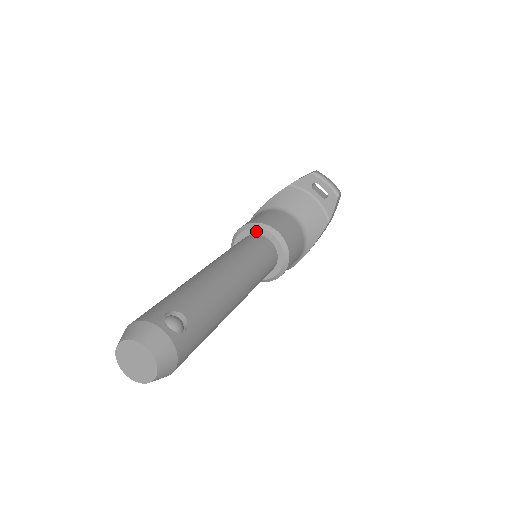
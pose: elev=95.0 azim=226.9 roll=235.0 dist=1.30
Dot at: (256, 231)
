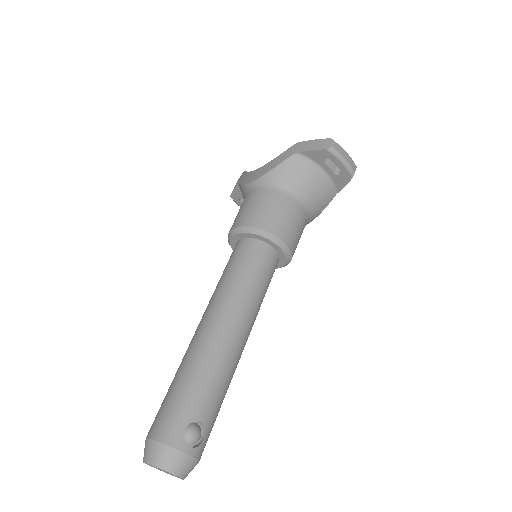
Dot at: (258, 237)
